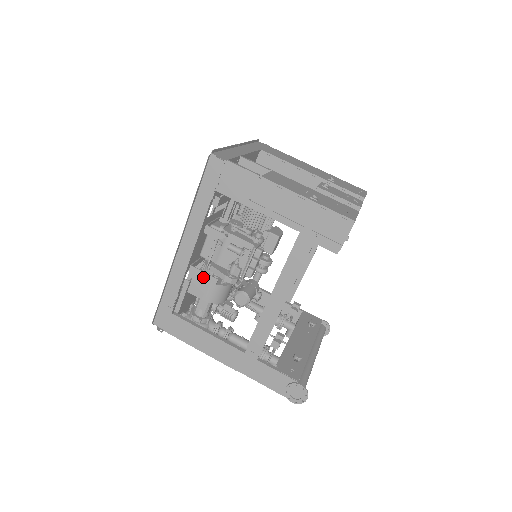
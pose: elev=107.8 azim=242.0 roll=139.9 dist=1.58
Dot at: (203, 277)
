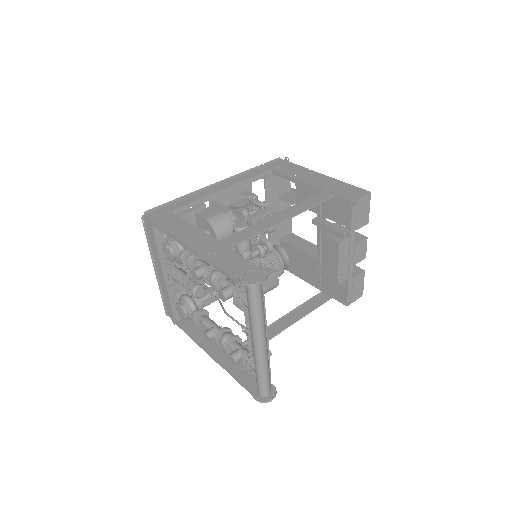
Dot at: (219, 207)
